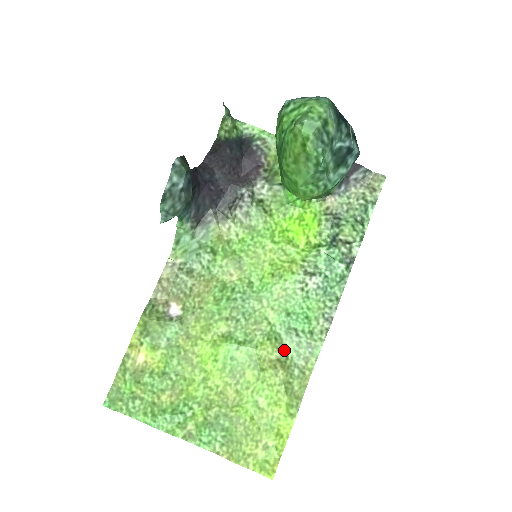
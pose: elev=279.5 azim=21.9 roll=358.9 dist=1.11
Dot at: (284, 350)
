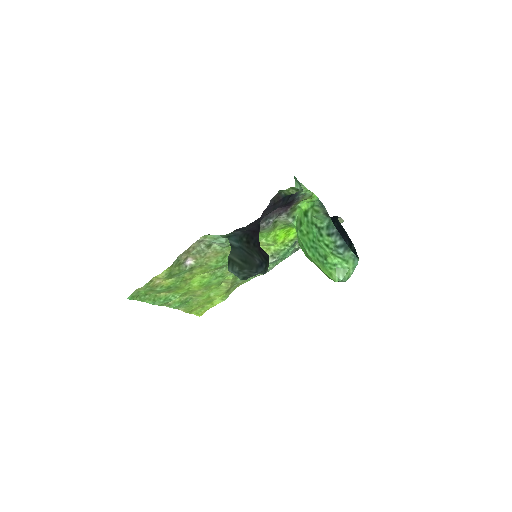
Dot at: (236, 279)
